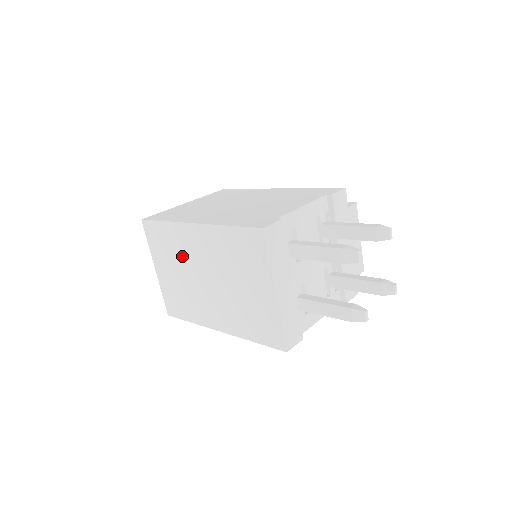
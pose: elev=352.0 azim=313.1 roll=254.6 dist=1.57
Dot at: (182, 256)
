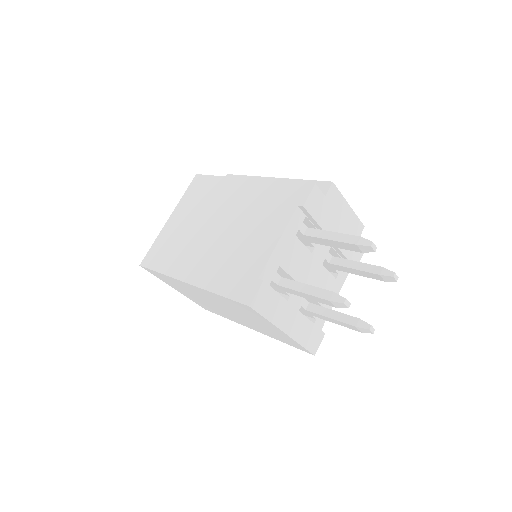
Dot at: (191, 292)
